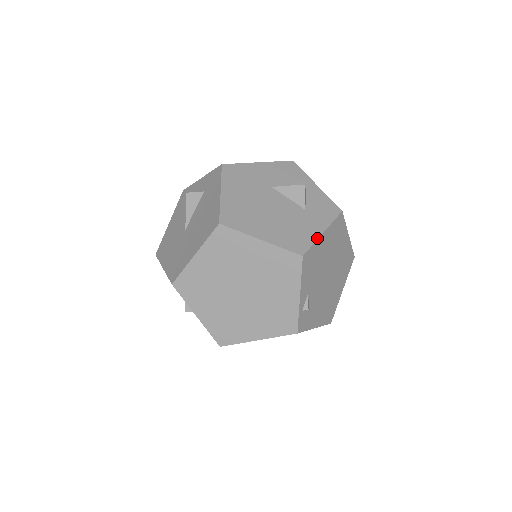
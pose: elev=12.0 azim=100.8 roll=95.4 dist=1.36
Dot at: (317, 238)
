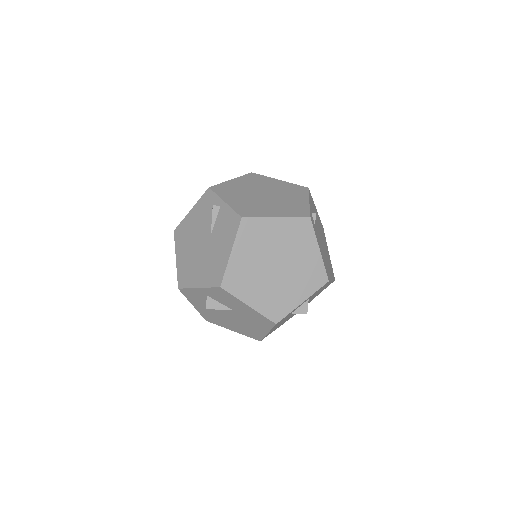
Dot at: occluded
